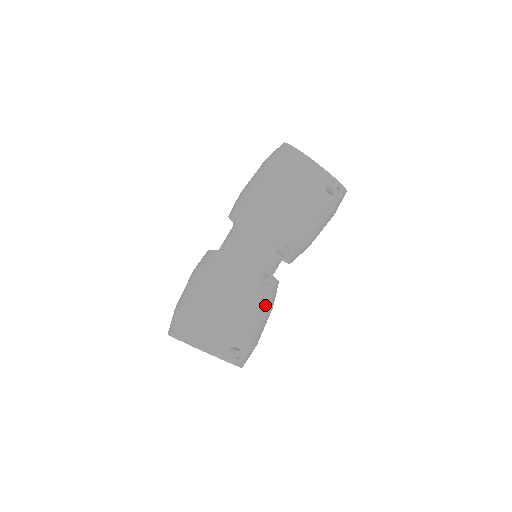
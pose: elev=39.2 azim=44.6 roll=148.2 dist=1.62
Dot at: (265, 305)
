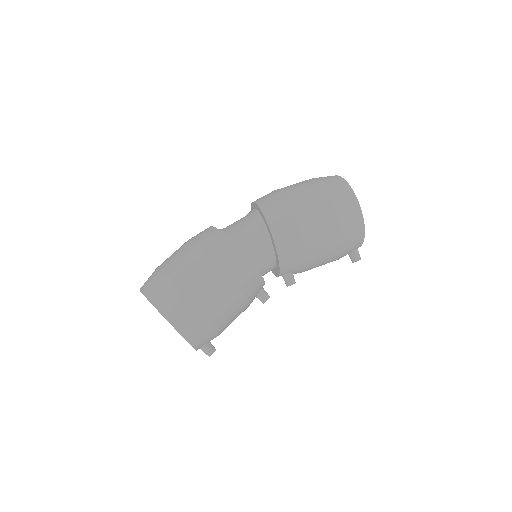
Dot at: occluded
